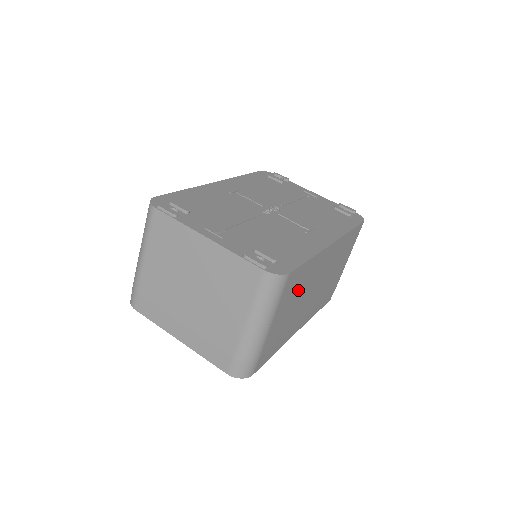
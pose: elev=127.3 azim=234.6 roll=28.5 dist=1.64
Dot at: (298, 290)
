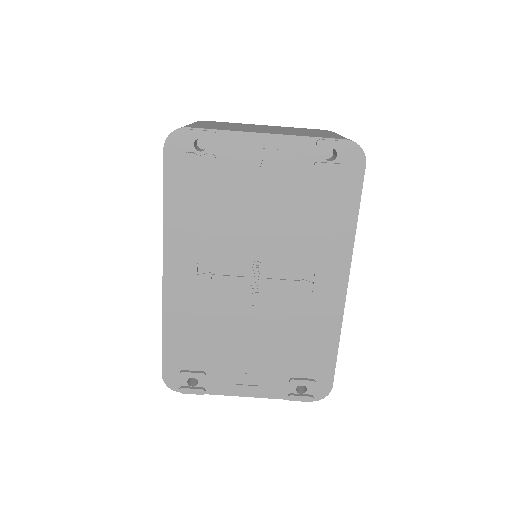
Dot at: occluded
